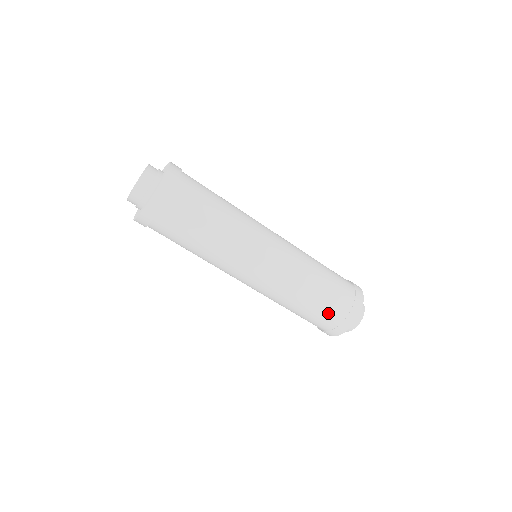
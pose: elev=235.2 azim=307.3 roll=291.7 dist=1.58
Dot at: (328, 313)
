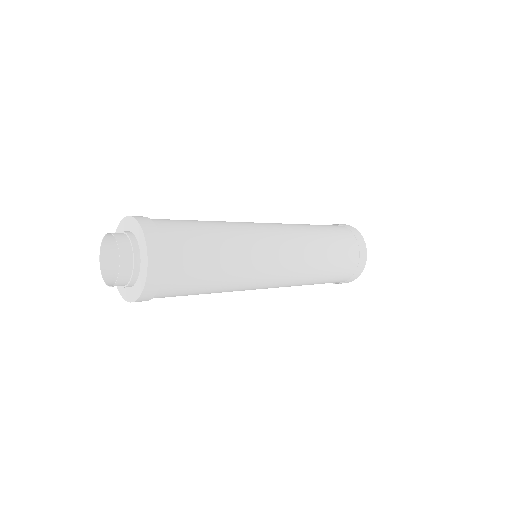
Dot at: occluded
